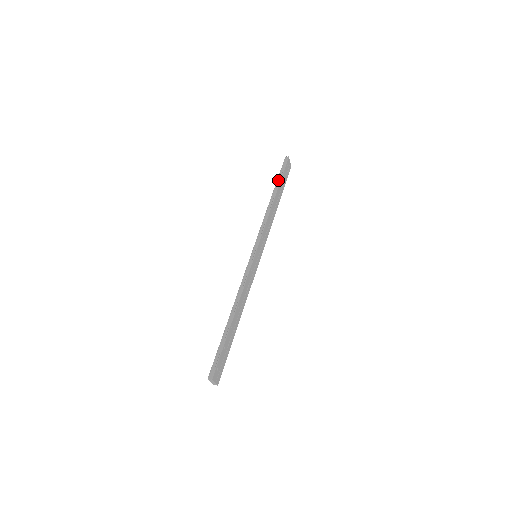
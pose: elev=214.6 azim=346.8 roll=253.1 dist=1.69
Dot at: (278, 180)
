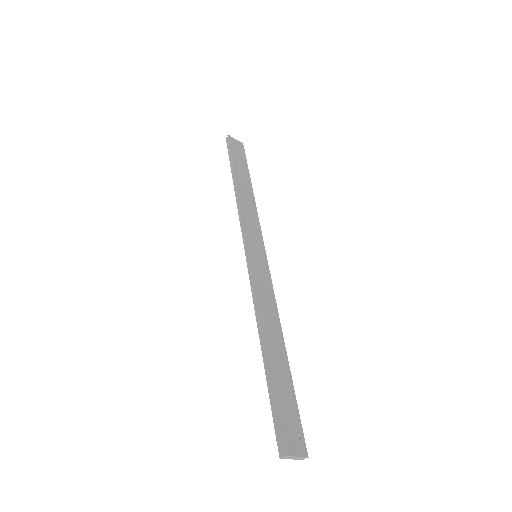
Dot at: (231, 164)
